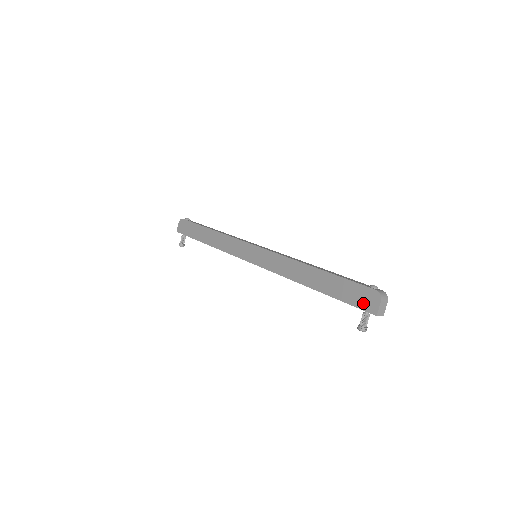
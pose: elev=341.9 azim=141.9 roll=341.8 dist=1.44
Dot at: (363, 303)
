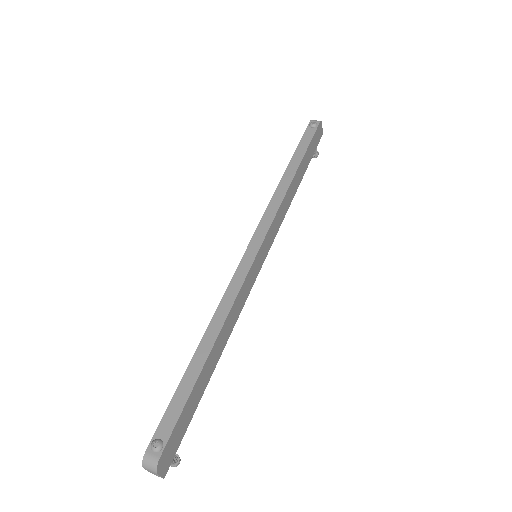
Dot at: occluded
